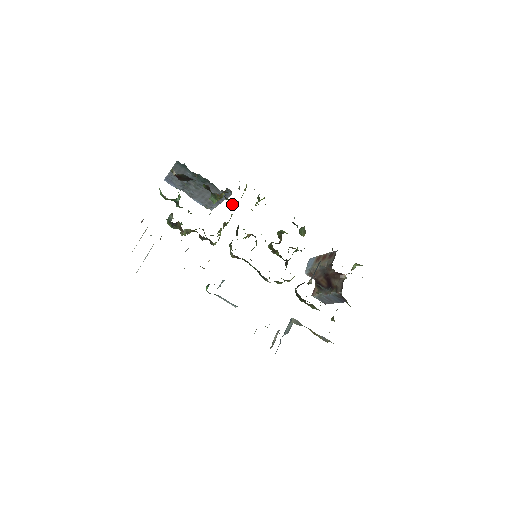
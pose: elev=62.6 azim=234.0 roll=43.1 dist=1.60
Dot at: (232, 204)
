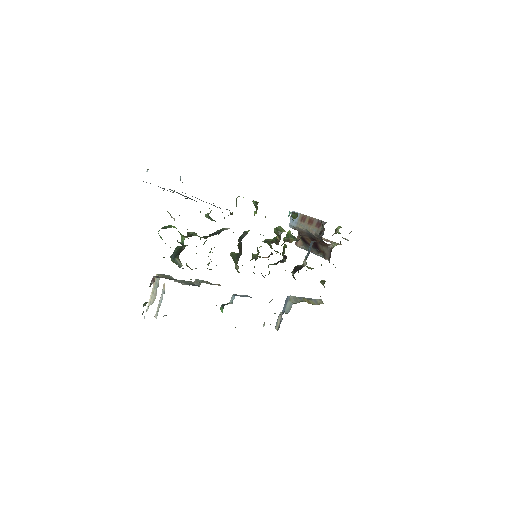
Dot at: occluded
